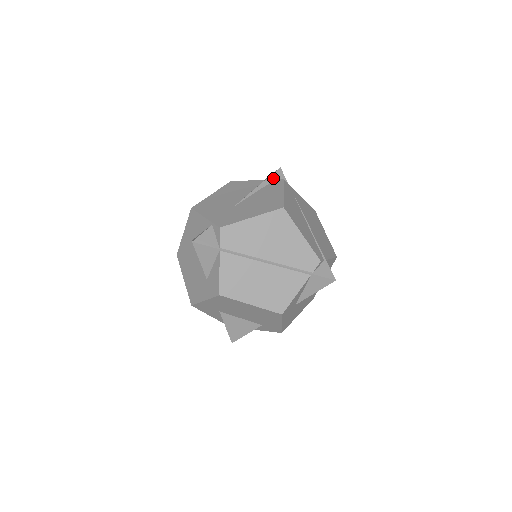
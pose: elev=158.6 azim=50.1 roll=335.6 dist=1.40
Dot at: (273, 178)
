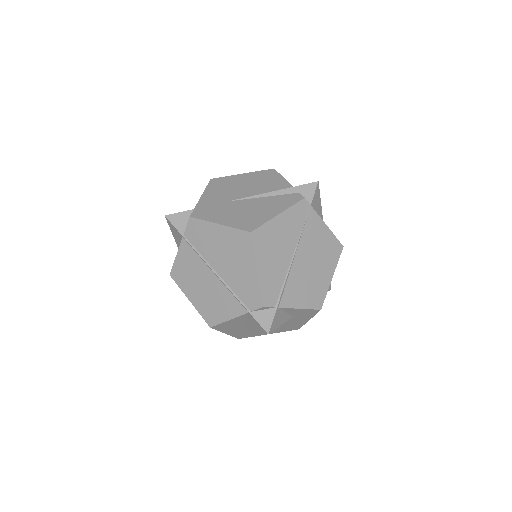
Dot at: (298, 190)
